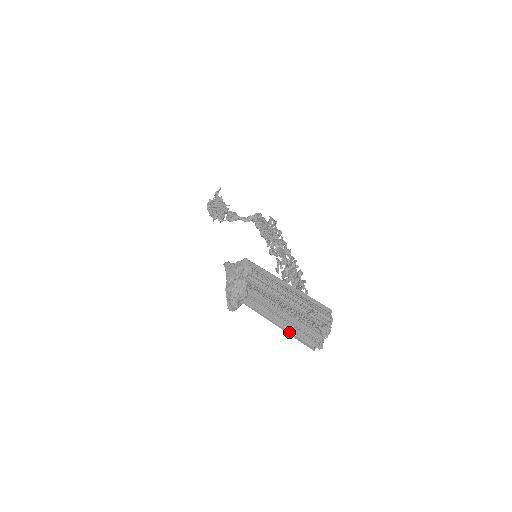
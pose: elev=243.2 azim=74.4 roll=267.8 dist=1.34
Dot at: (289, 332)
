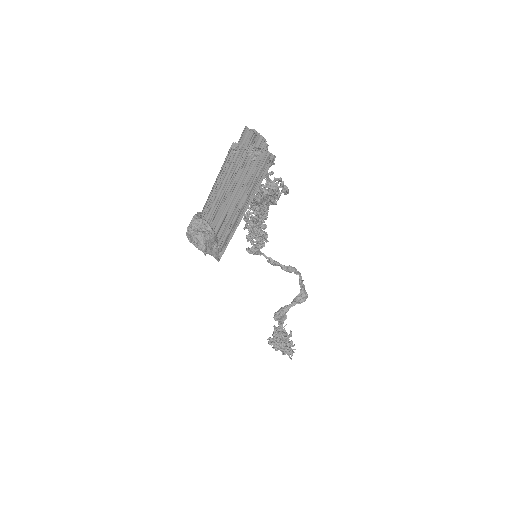
Dot at: (253, 196)
